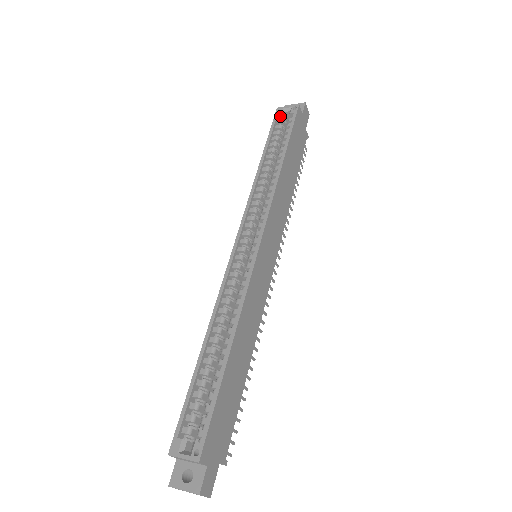
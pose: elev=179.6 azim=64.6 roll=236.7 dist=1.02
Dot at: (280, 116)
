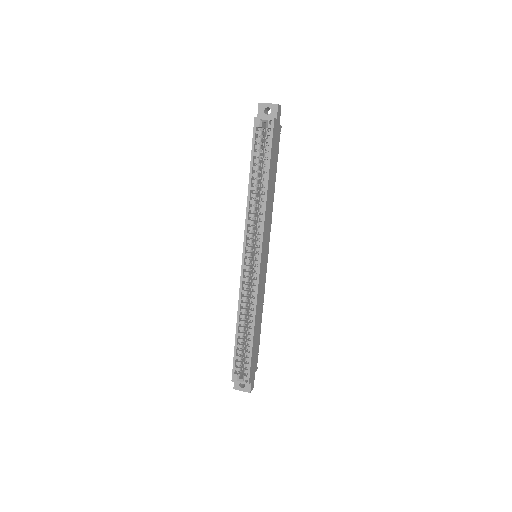
Dot at: (258, 127)
